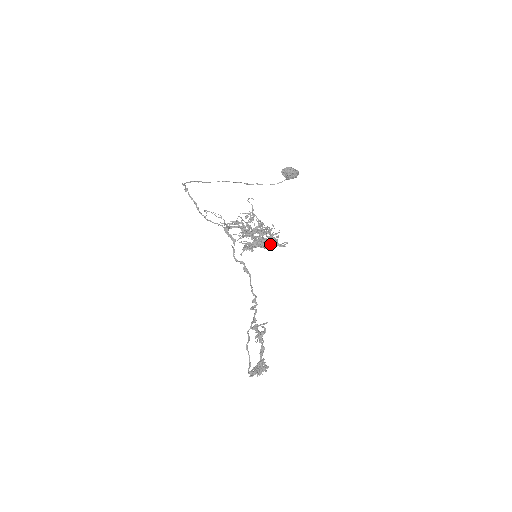
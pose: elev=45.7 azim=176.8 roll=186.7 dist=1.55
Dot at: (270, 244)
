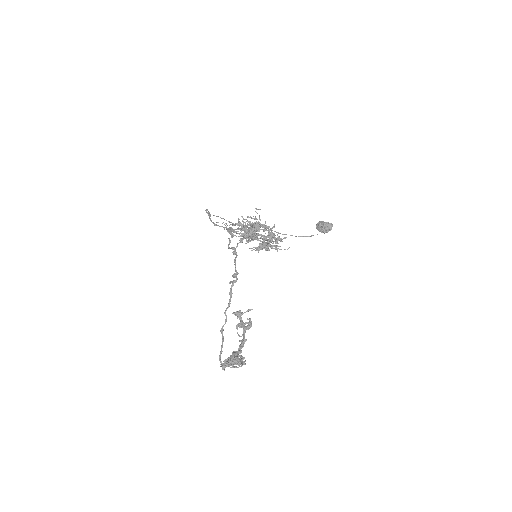
Dot at: (266, 236)
